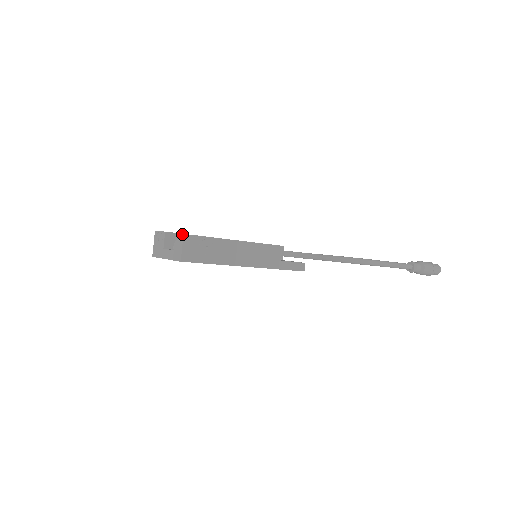
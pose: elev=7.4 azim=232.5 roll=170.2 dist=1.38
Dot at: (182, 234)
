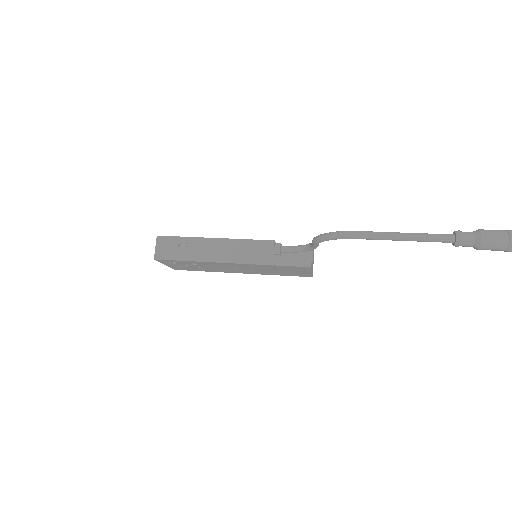
Dot at: occluded
